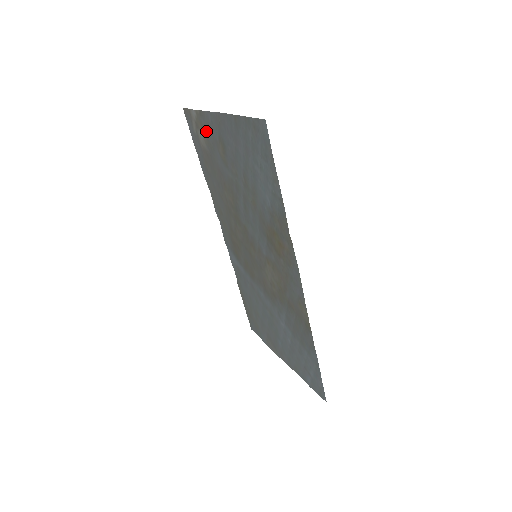
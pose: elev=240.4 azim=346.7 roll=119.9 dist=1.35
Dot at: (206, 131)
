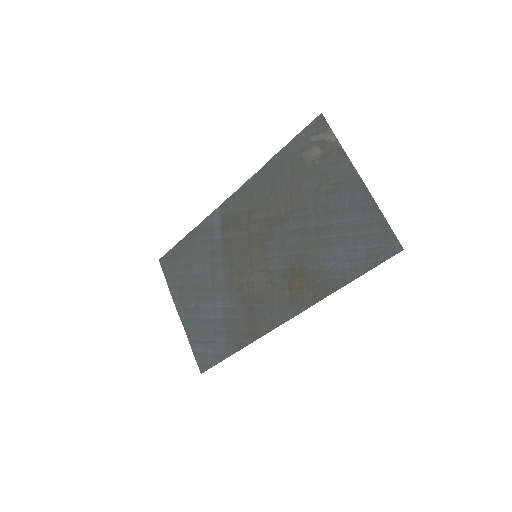
Dot at: (328, 161)
